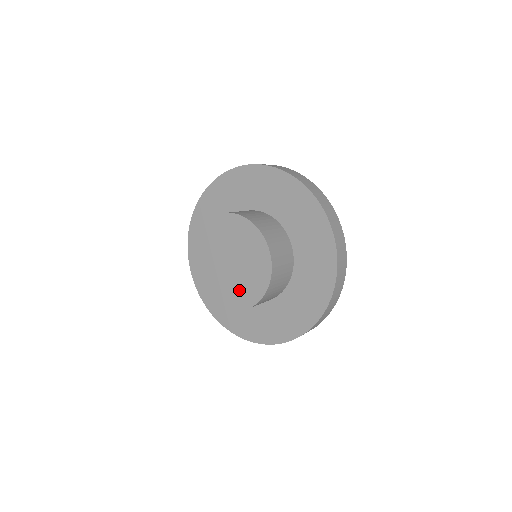
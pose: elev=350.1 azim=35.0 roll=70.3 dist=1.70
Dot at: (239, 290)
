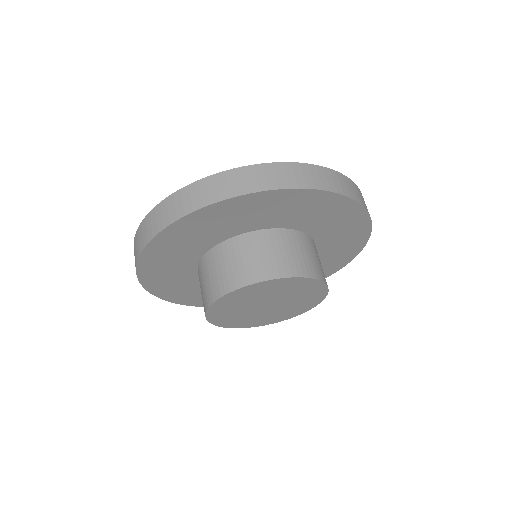
Dot at: (302, 301)
